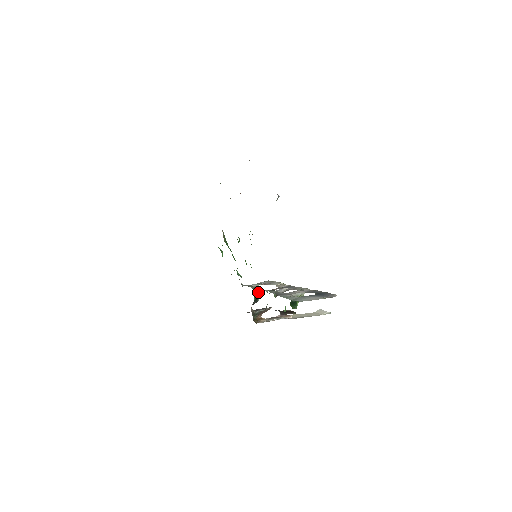
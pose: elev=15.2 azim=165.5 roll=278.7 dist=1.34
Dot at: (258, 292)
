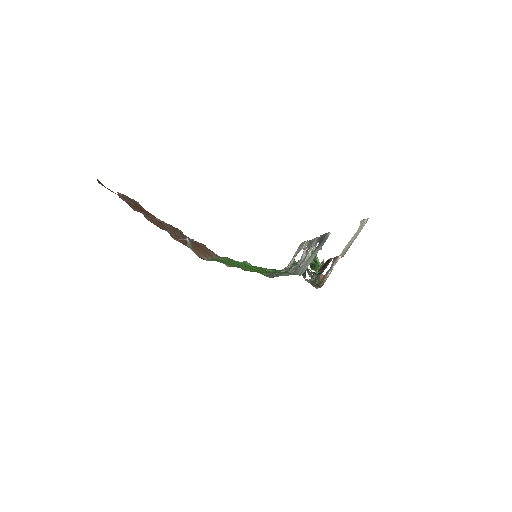
Dot at: occluded
